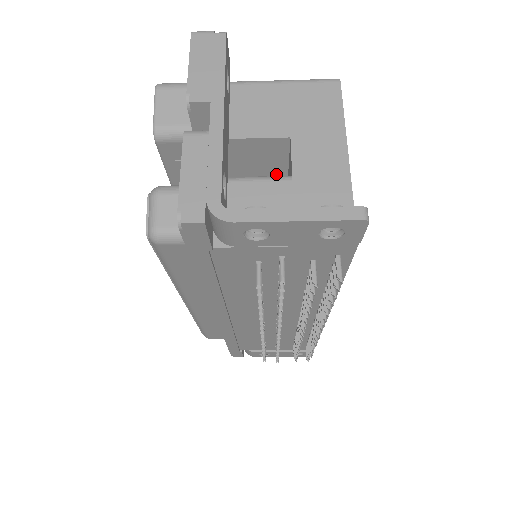
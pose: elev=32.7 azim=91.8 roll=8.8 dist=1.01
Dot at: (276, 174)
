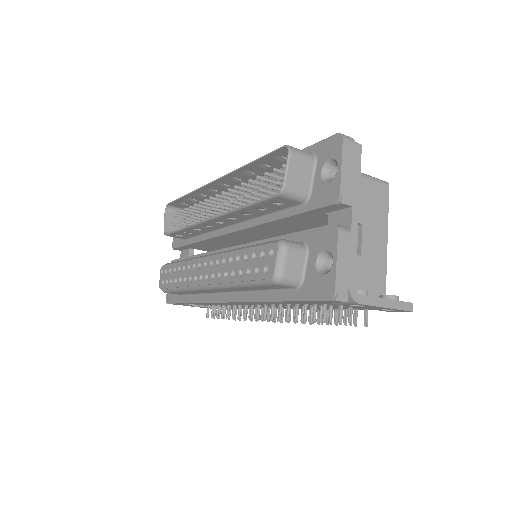
Dot at: occluded
